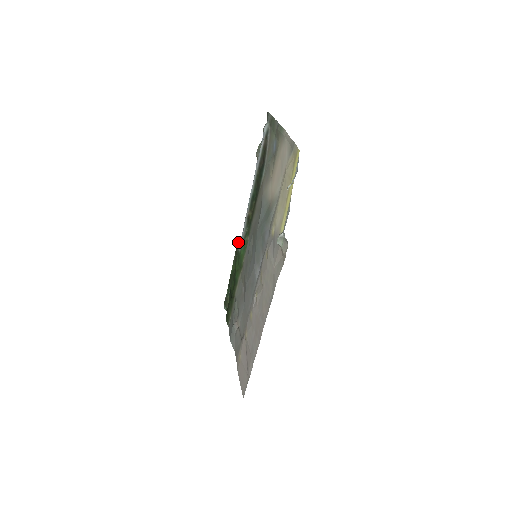
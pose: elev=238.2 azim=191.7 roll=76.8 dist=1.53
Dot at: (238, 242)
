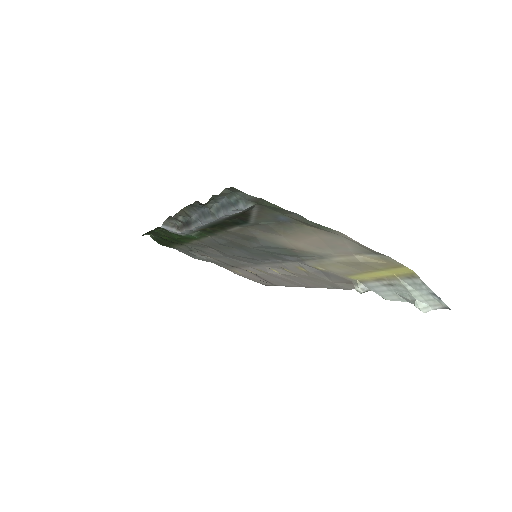
Dot at: (169, 230)
